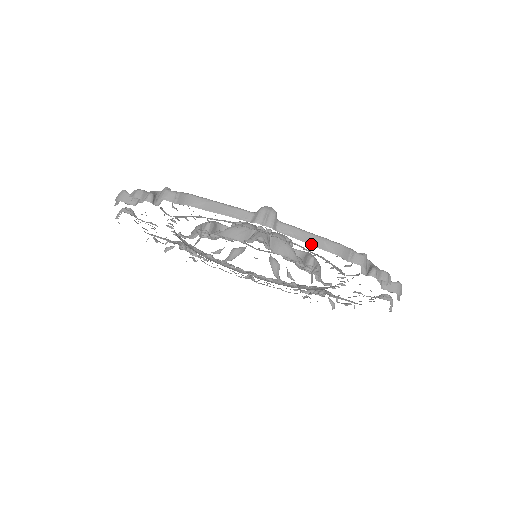
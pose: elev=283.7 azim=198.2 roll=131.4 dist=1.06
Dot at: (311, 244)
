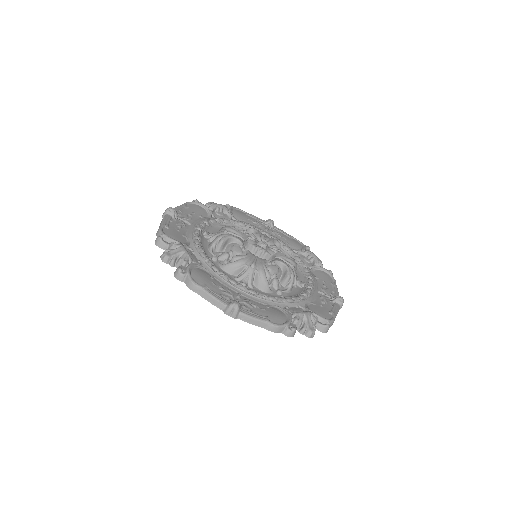
Dot at: (258, 326)
